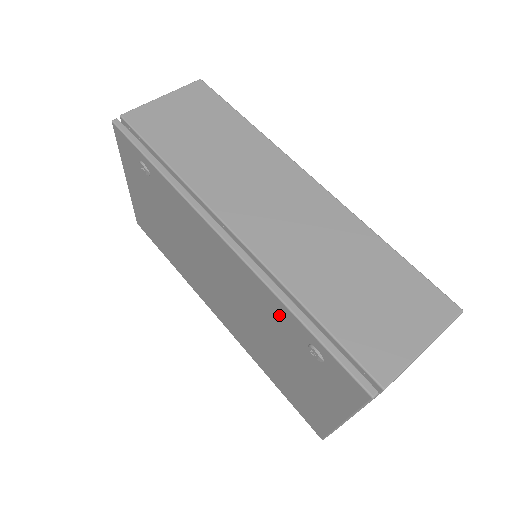
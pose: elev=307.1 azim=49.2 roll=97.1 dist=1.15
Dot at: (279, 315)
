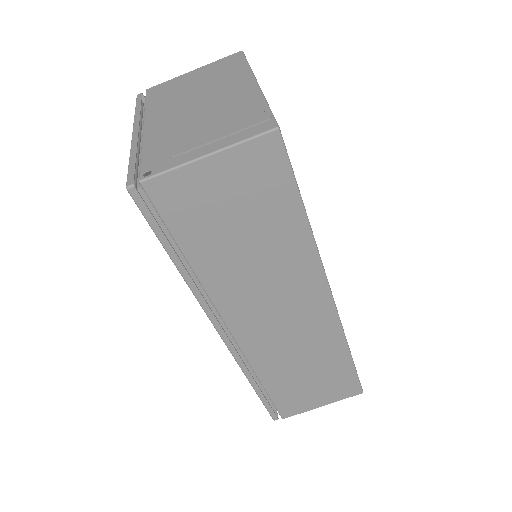
Dot at: occluded
